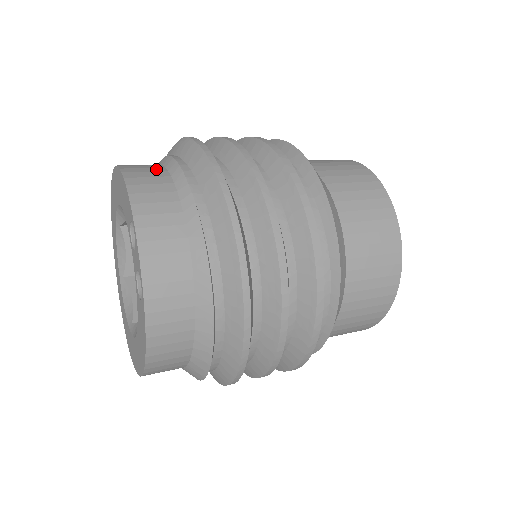
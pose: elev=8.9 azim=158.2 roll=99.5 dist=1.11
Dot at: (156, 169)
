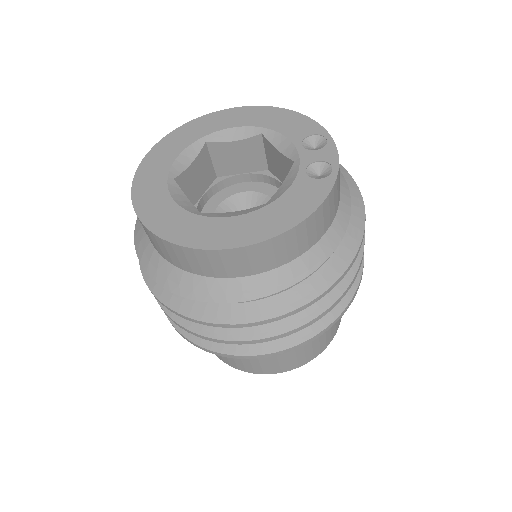
Dot at: occluded
